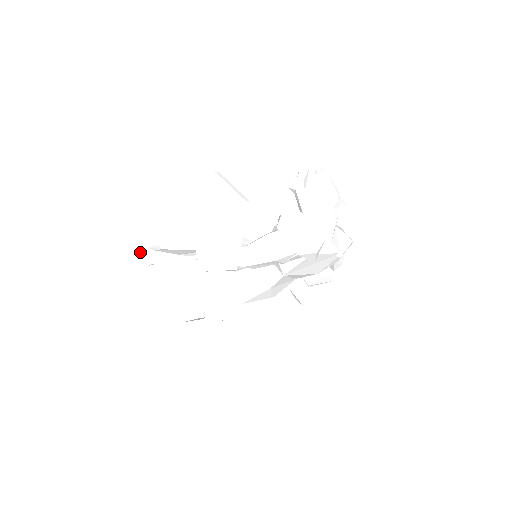
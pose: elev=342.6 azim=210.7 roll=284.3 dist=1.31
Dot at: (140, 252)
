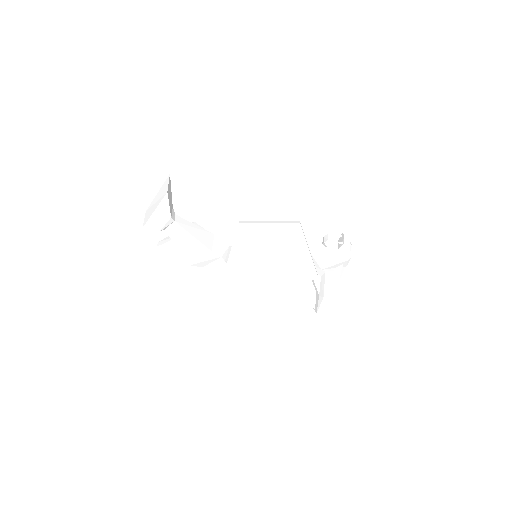
Dot at: (161, 219)
